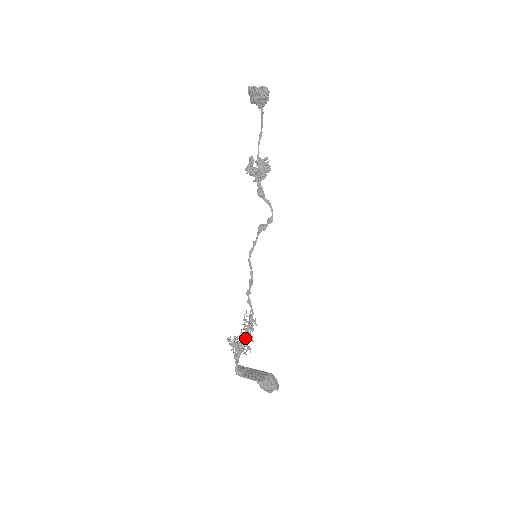
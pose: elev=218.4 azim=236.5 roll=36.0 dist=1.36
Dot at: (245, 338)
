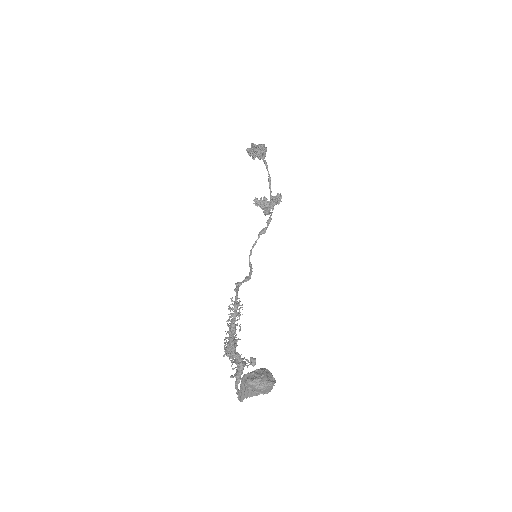
Dot at: (230, 329)
